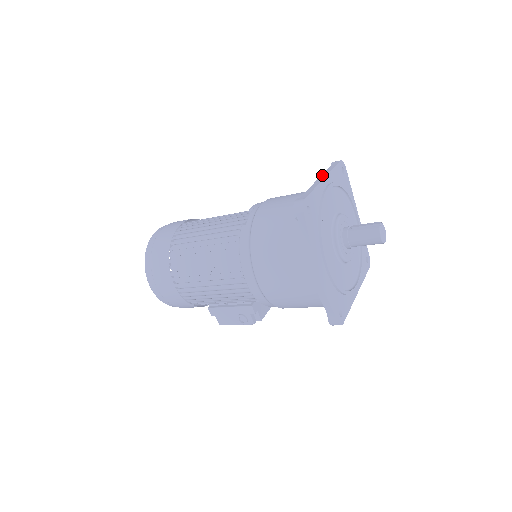
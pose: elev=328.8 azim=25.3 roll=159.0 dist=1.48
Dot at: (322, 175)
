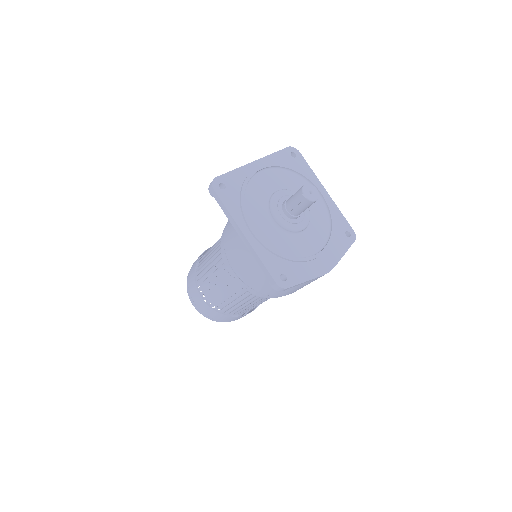
Dot at: (236, 231)
